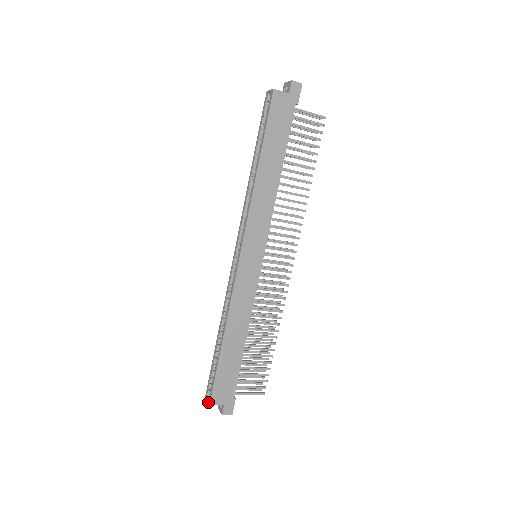
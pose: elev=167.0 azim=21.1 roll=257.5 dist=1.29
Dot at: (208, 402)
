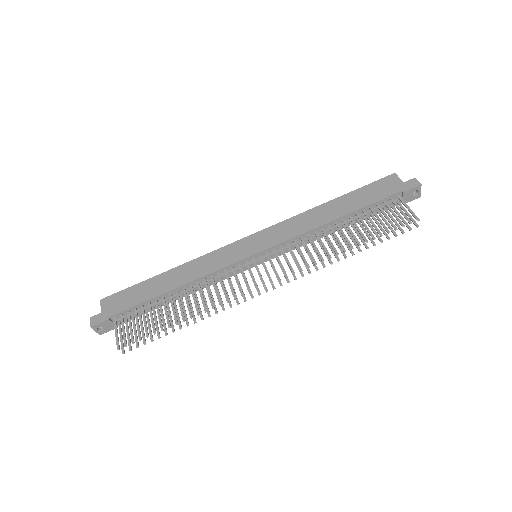
Dot at: (103, 301)
